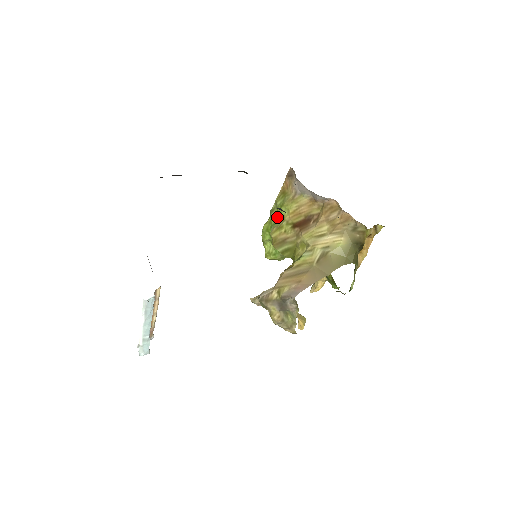
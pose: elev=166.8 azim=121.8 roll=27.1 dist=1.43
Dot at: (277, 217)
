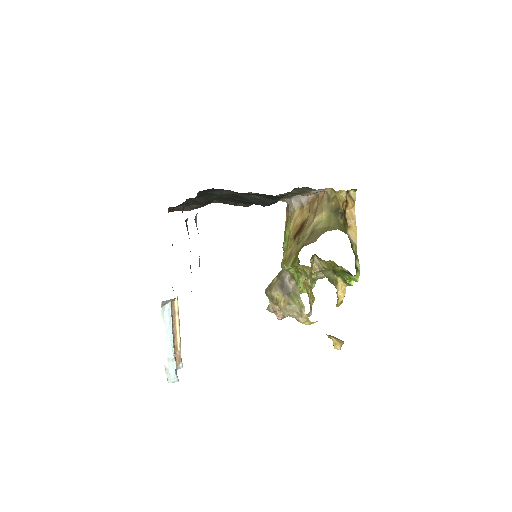
Dot at: (286, 245)
